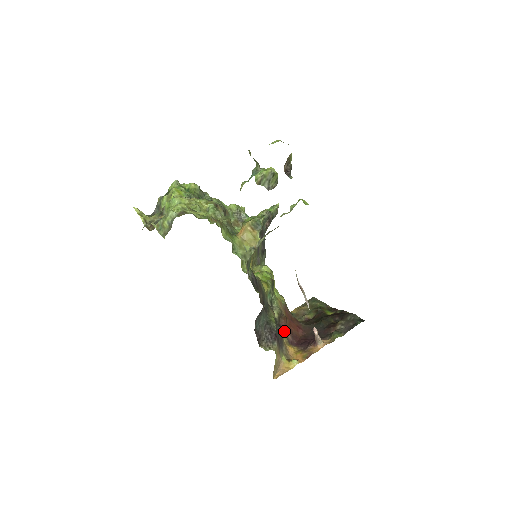
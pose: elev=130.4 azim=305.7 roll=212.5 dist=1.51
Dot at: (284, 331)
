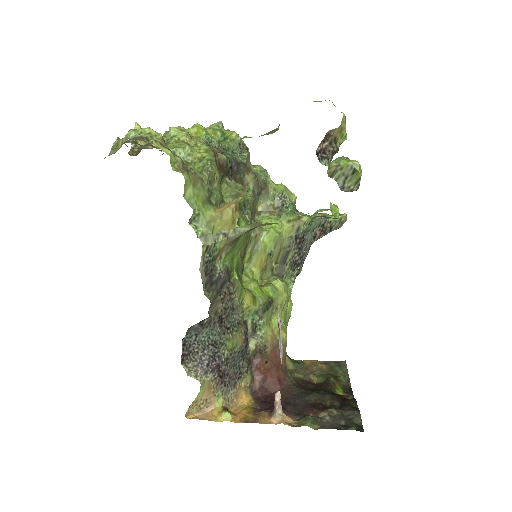
Dot at: (252, 372)
